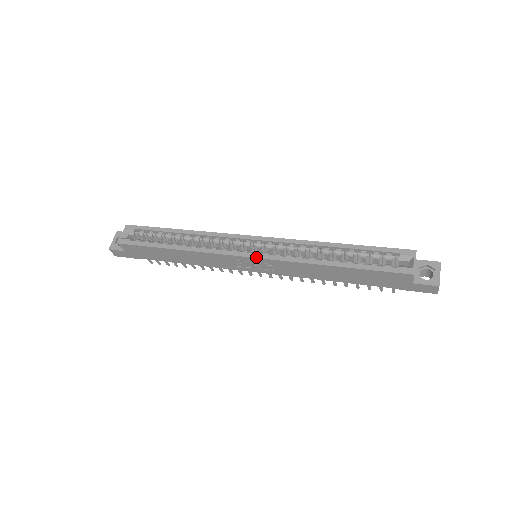
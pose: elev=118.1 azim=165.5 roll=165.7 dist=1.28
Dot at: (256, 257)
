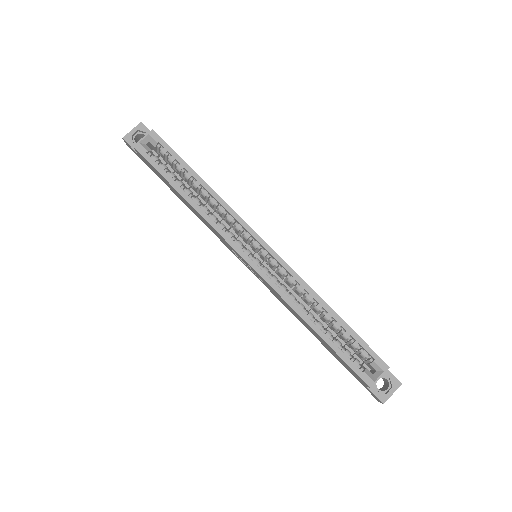
Dot at: (253, 267)
